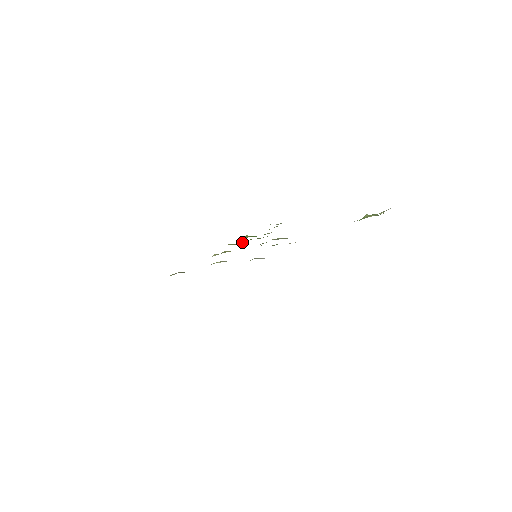
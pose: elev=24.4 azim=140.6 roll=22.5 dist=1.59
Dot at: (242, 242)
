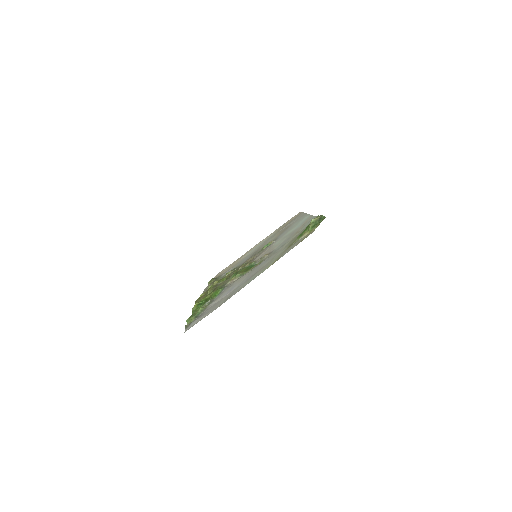
Dot at: occluded
